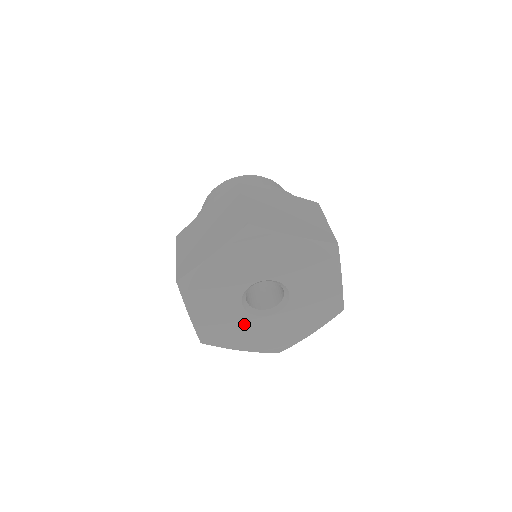
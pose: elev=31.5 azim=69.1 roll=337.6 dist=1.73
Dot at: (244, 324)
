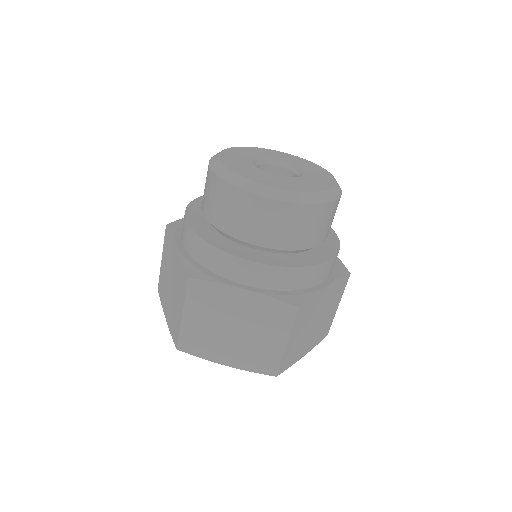
Dot at: occluded
